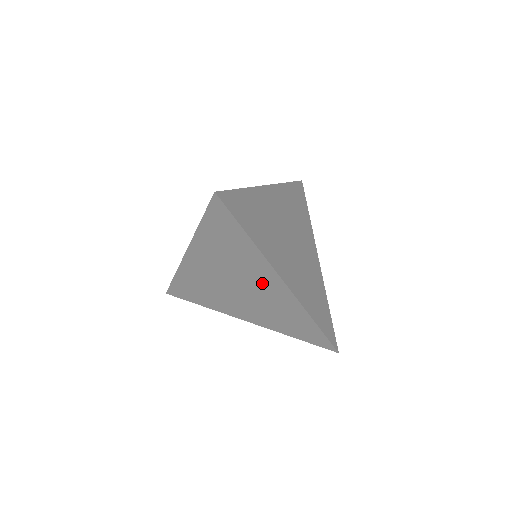
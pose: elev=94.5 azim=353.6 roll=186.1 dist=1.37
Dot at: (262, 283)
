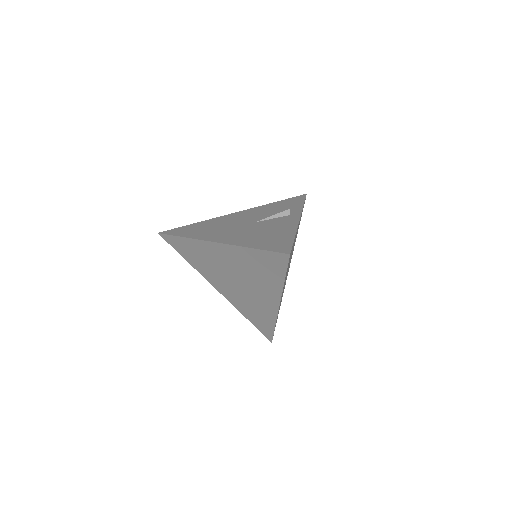
Dot at: (261, 294)
